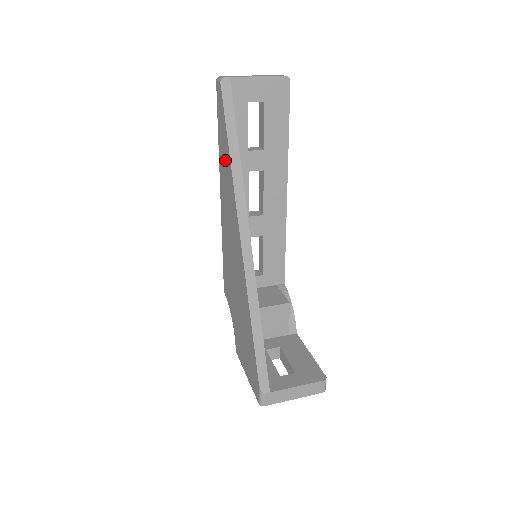
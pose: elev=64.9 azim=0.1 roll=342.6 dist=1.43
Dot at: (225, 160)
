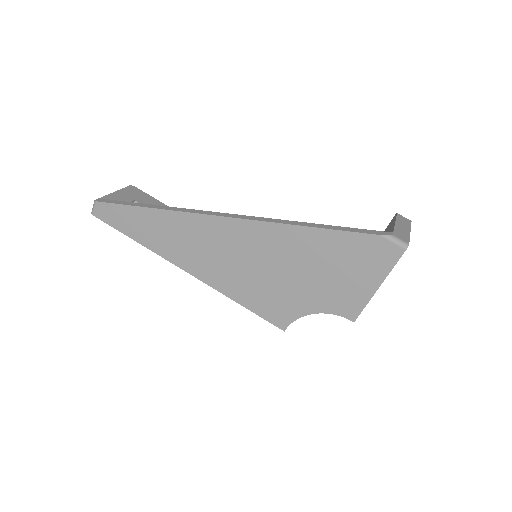
Dot at: (155, 227)
